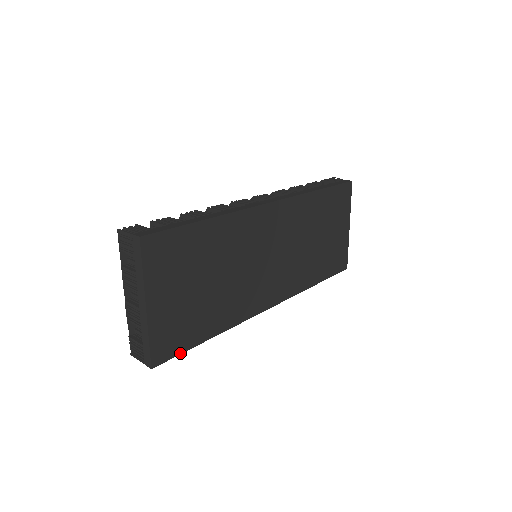
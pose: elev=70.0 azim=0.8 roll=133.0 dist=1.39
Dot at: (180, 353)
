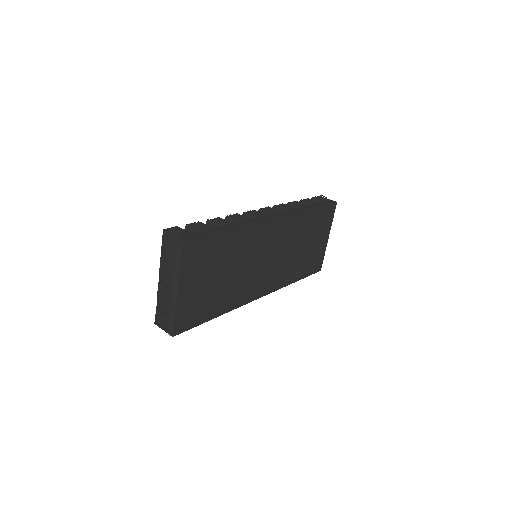
Dot at: (193, 327)
